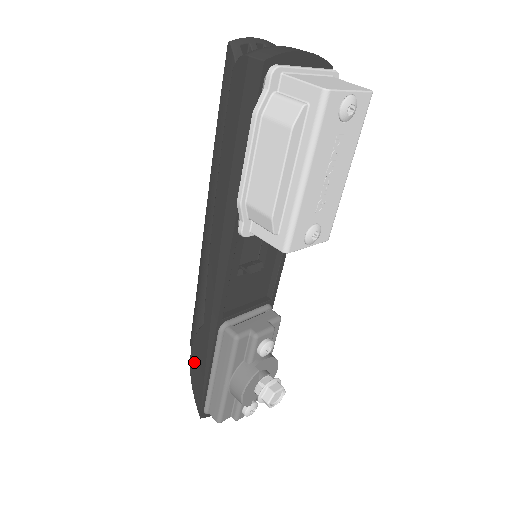
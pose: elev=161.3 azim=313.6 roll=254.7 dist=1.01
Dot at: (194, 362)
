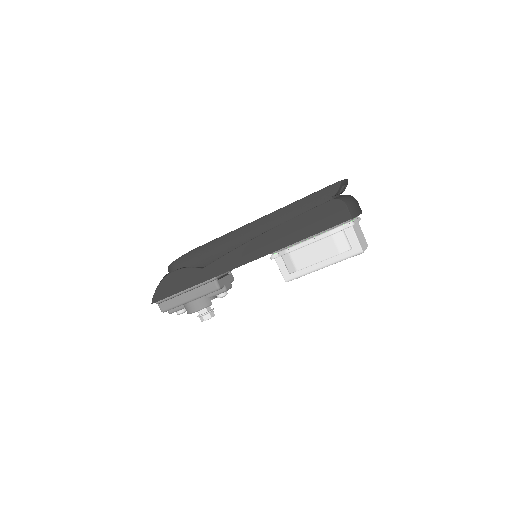
Dot at: (173, 277)
